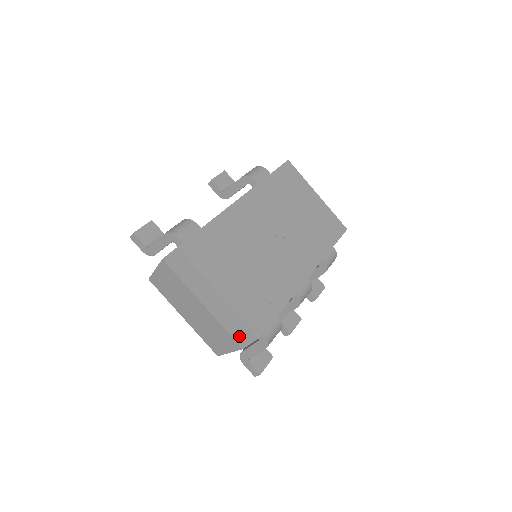
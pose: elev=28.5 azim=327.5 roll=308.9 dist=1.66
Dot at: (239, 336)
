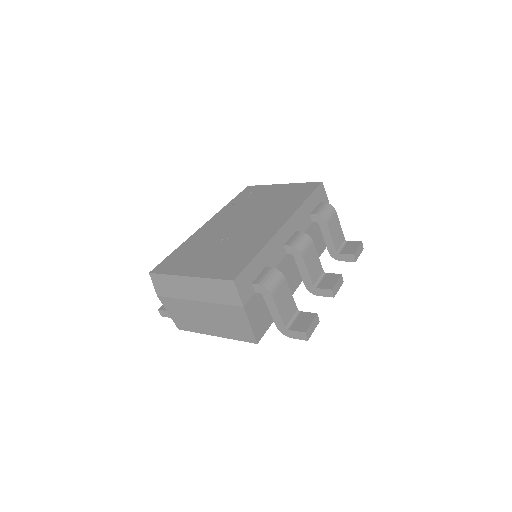
Dot at: (230, 298)
